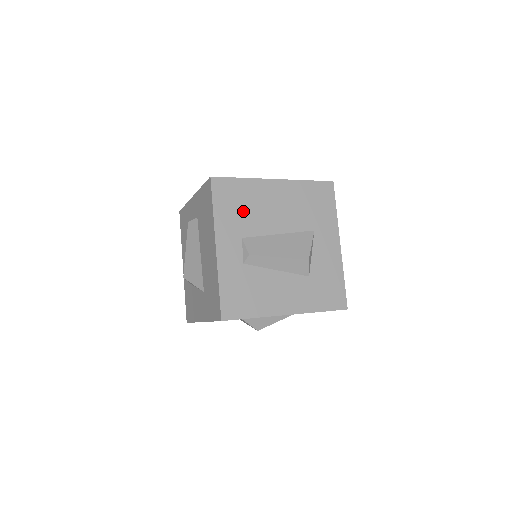
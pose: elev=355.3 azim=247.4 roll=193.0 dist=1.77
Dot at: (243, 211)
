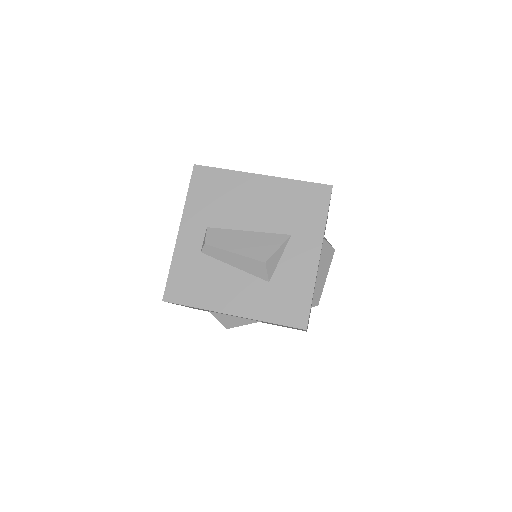
Dot at: (216, 201)
